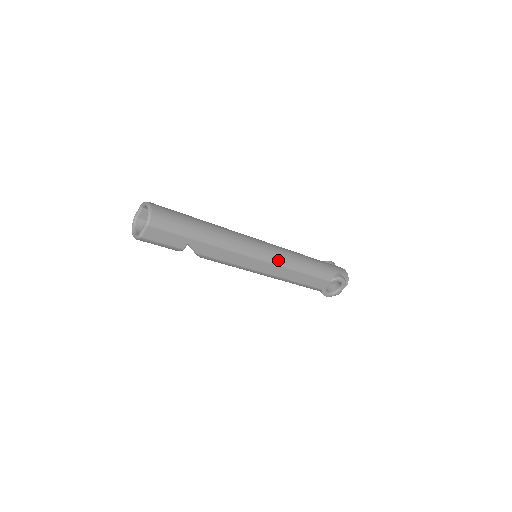
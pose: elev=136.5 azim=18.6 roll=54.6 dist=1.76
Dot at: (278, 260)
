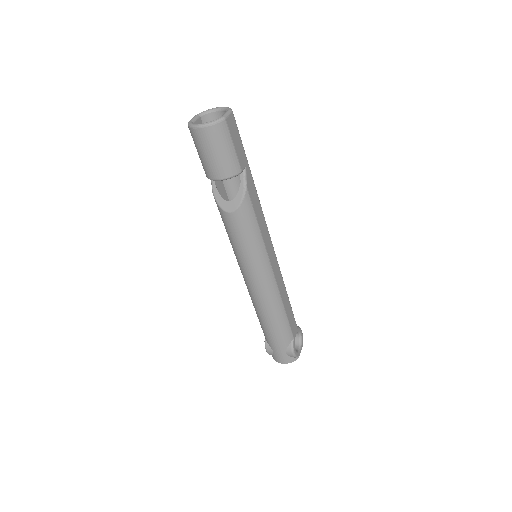
Dot at: occluded
